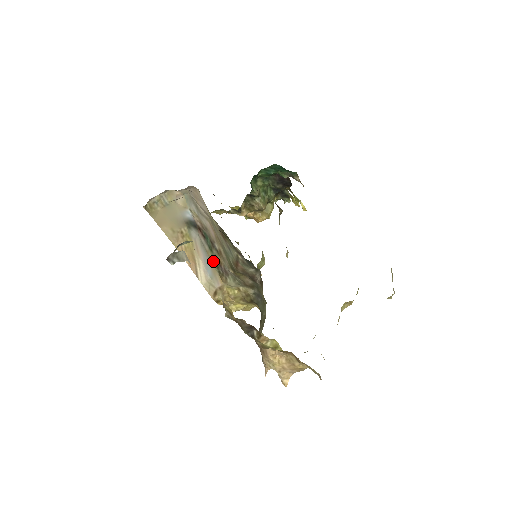
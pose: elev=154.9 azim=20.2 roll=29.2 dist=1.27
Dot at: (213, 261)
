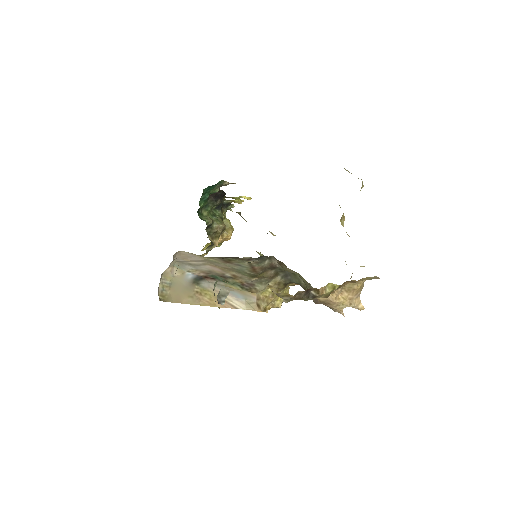
Dot at: (235, 287)
